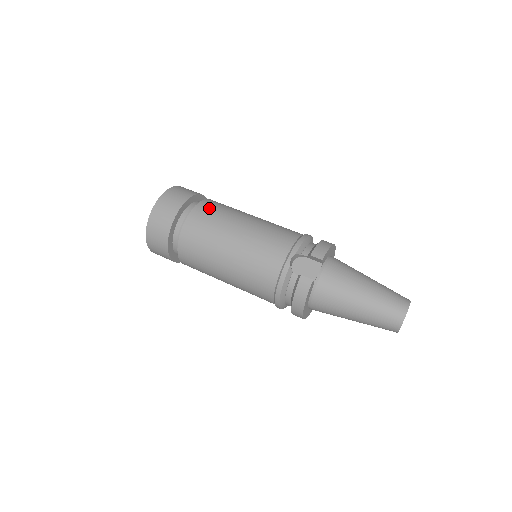
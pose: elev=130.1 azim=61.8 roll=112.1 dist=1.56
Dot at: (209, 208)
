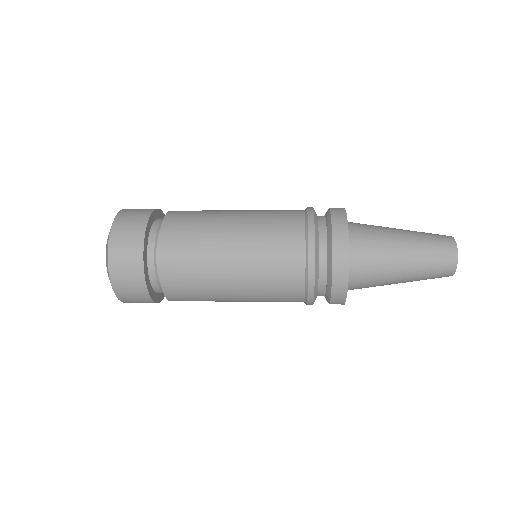
Dot at: occluded
